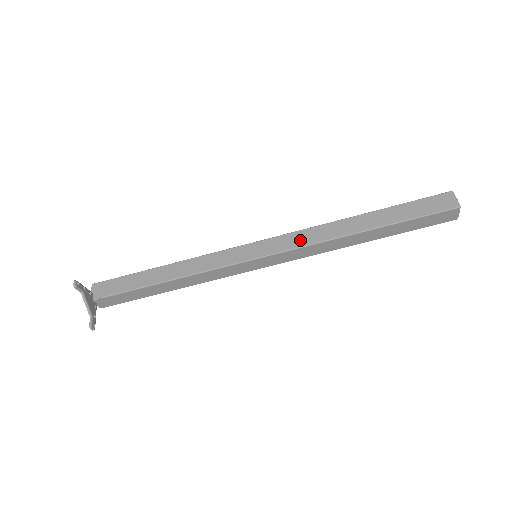
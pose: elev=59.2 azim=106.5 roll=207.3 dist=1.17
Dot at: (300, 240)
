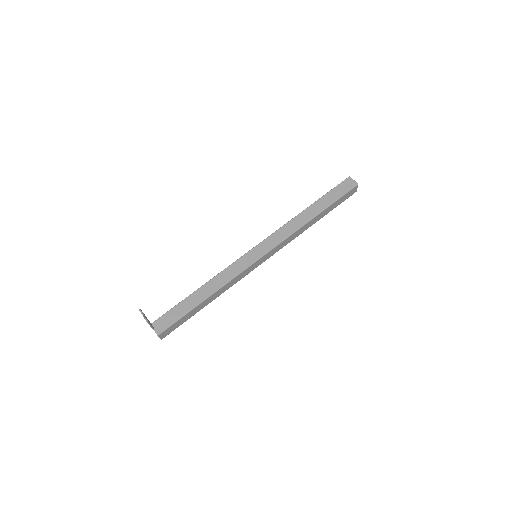
Dot at: occluded
